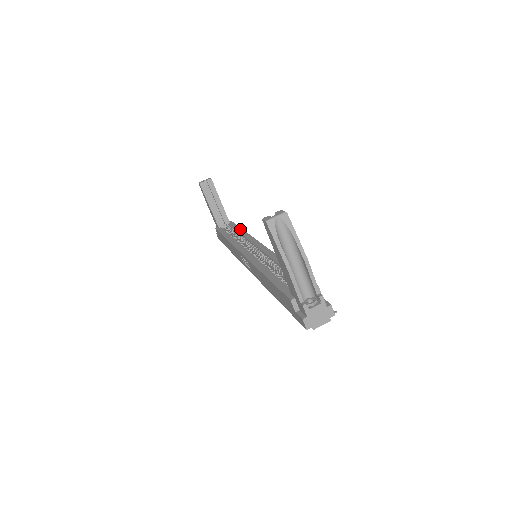
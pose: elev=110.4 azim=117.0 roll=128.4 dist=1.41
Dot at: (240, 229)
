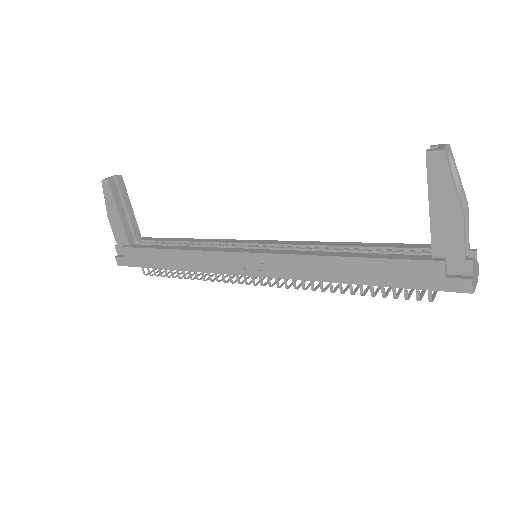
Dot at: (181, 238)
